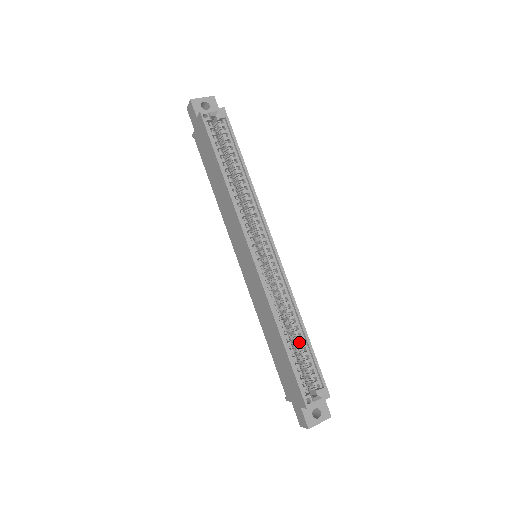
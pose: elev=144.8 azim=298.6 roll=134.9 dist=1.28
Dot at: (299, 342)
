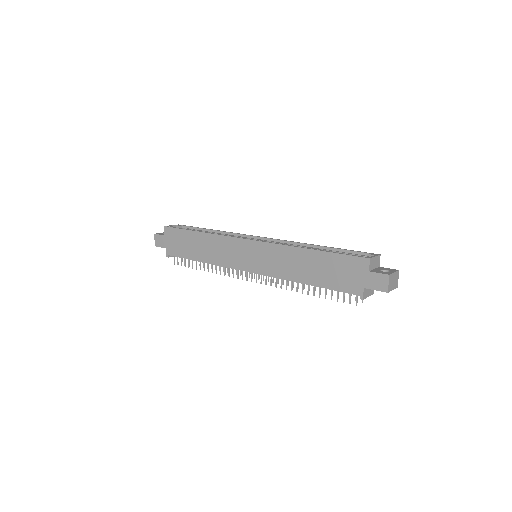
Dot at: occluded
